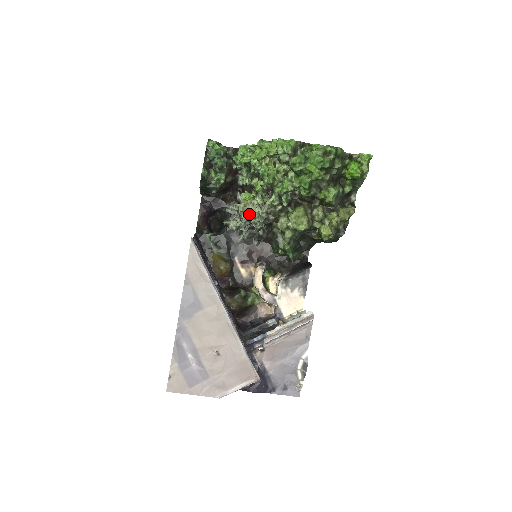
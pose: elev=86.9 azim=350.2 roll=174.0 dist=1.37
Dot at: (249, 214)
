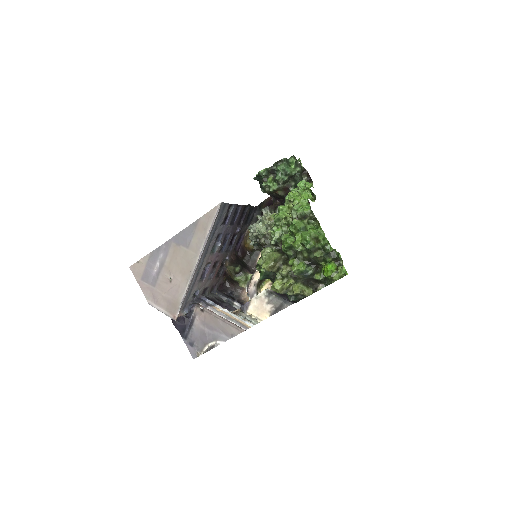
Dot at: (256, 225)
